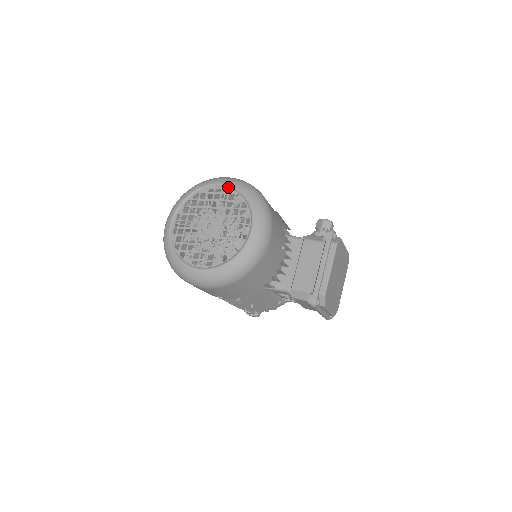
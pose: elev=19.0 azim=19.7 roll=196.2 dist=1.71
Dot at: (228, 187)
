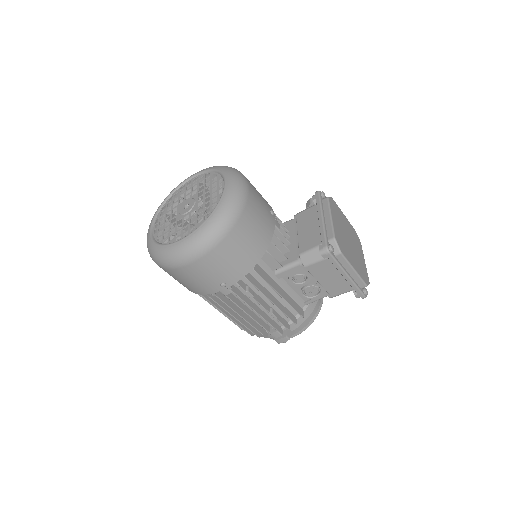
Dot at: (197, 175)
